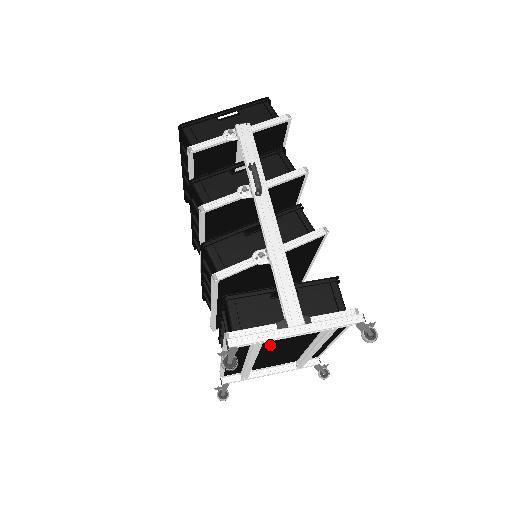
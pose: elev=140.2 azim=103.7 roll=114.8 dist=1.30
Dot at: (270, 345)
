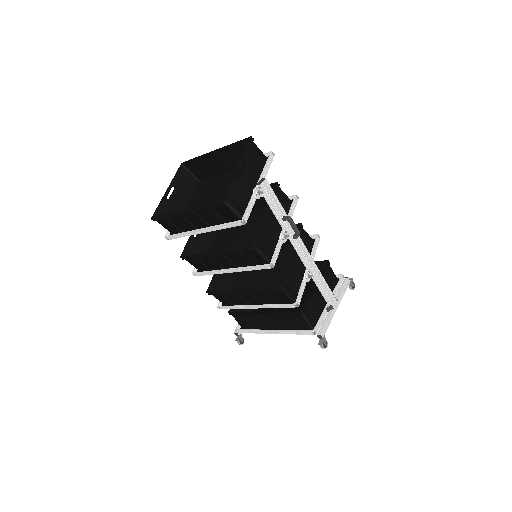
Dot at: occluded
